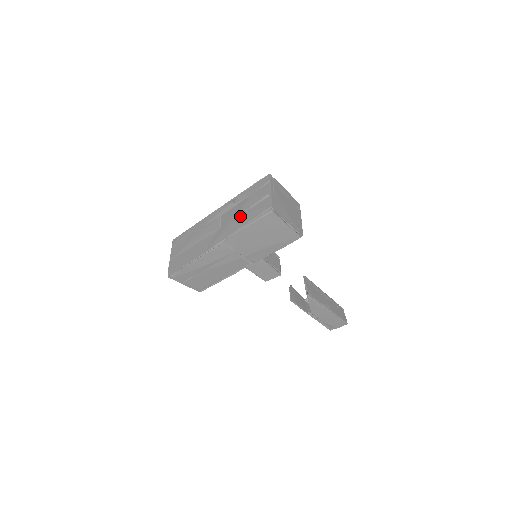
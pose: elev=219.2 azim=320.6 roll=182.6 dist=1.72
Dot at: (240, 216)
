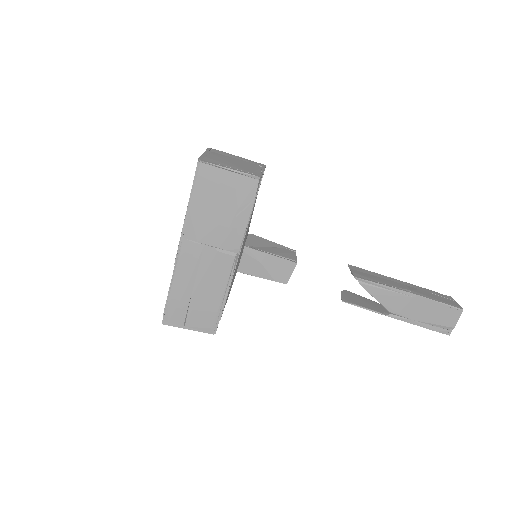
Dot at: occluded
